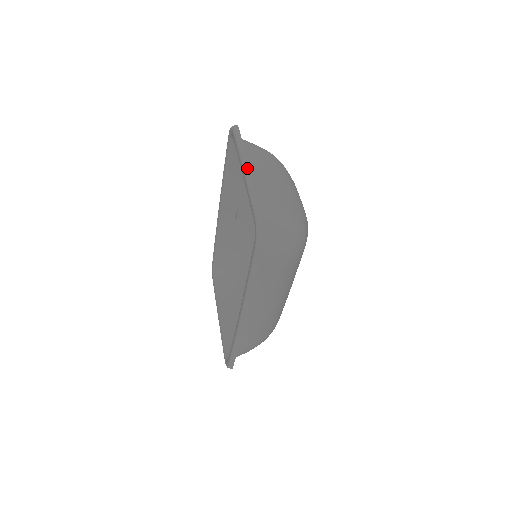
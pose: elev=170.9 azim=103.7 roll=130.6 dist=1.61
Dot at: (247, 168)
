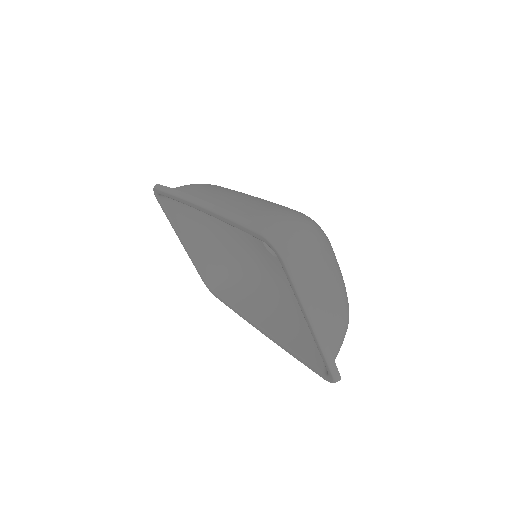
Dot at: (317, 326)
